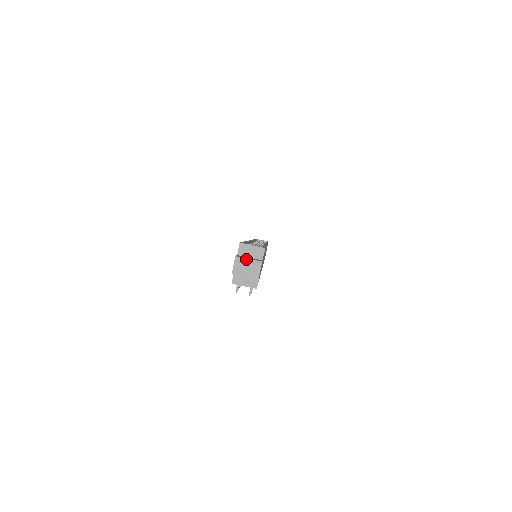
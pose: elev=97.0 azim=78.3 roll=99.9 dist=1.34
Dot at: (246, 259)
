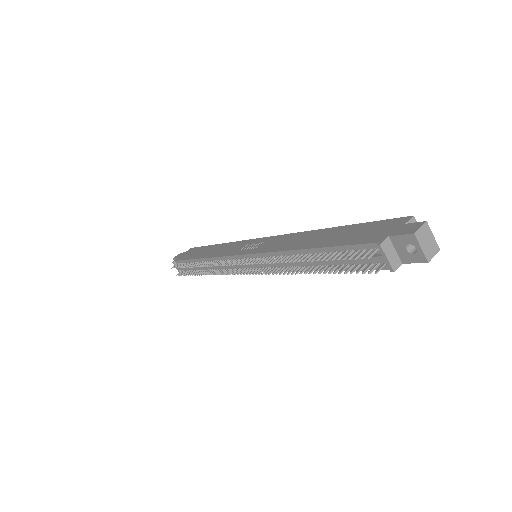
Dot at: (432, 233)
